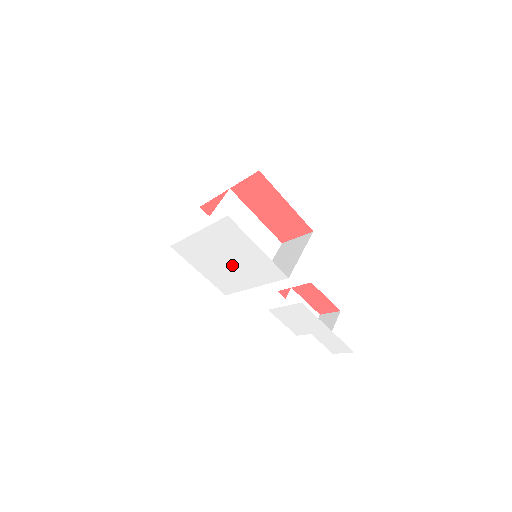
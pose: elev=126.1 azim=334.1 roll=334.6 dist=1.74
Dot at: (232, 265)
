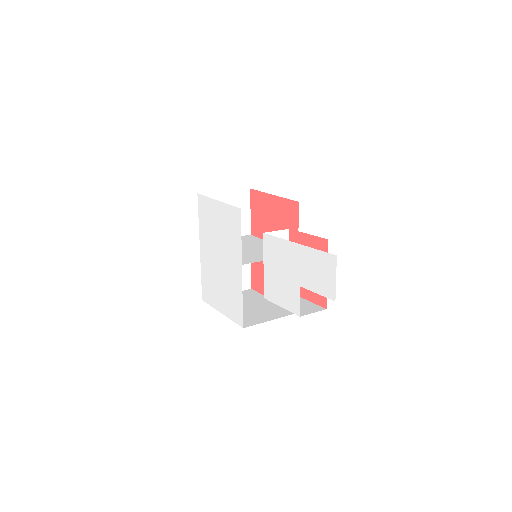
Dot at: (223, 258)
